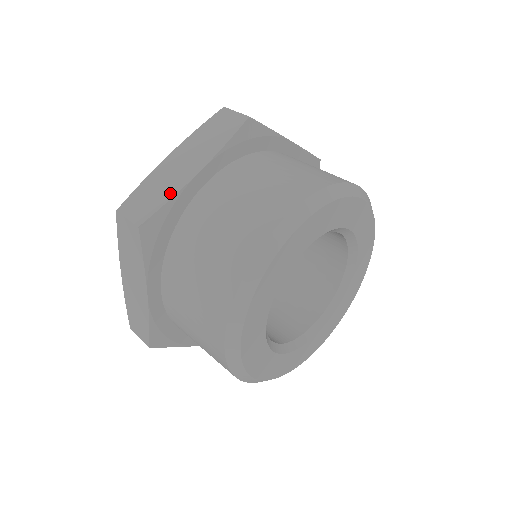
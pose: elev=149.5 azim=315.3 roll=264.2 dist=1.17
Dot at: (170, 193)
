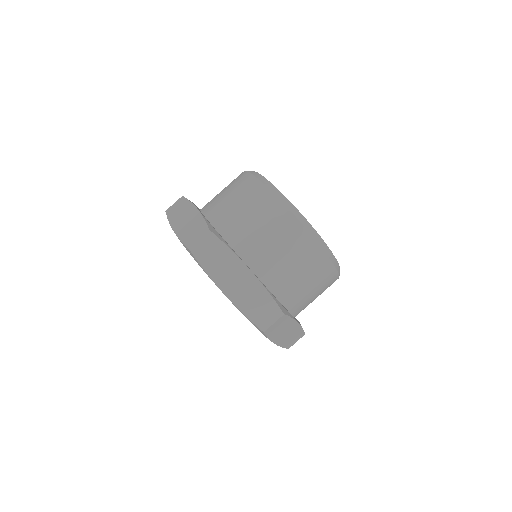
Dot at: (200, 220)
